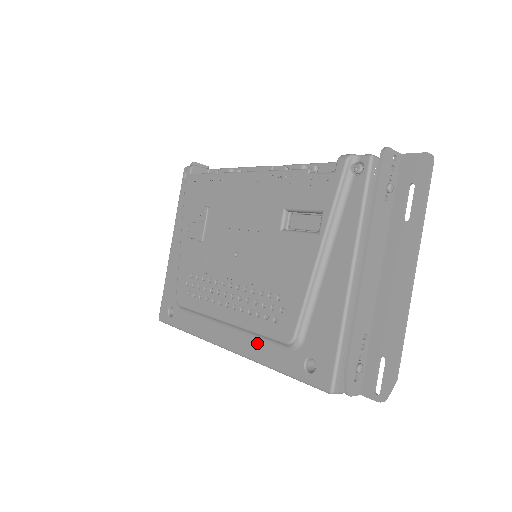
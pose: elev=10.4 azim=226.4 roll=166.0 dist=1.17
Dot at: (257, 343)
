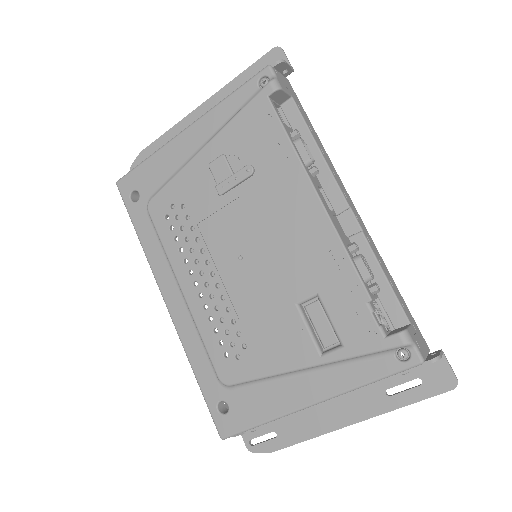
Dot at: (196, 339)
